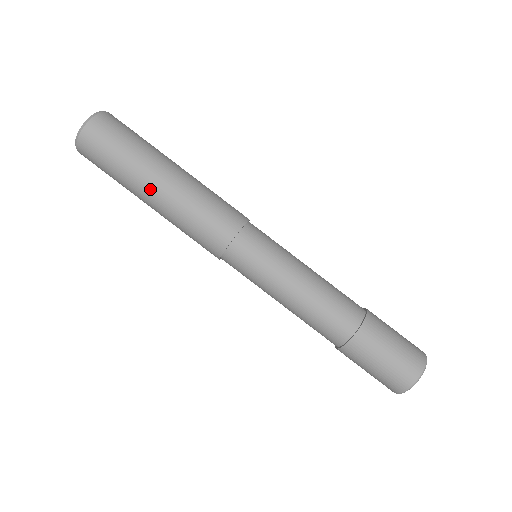
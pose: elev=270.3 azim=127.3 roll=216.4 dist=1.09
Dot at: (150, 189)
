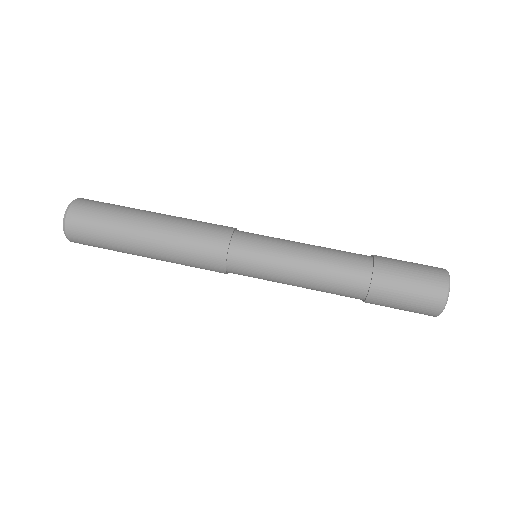
Dot at: (147, 218)
